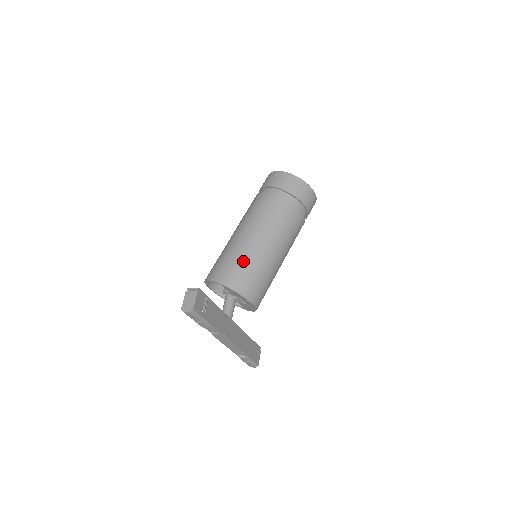
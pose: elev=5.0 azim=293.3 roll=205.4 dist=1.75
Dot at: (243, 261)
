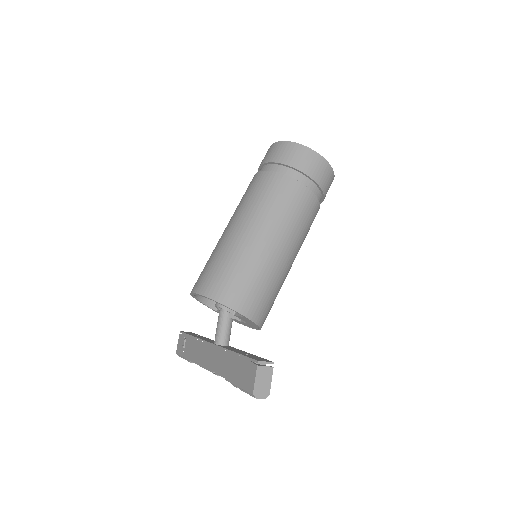
Dot at: (272, 285)
